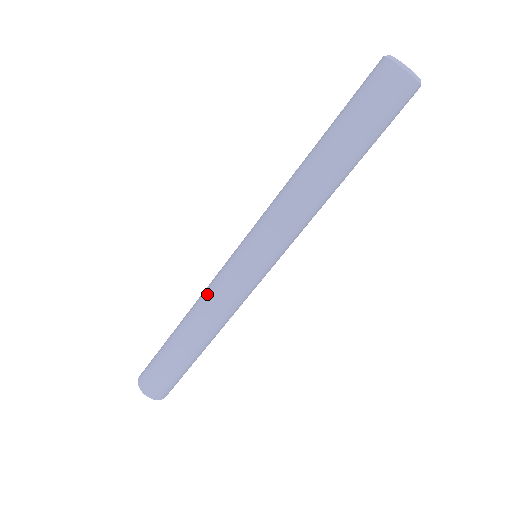
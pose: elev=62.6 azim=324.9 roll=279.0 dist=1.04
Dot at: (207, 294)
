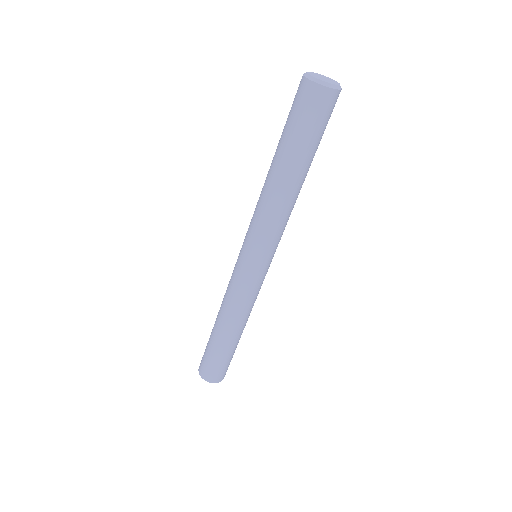
Dot at: (227, 287)
